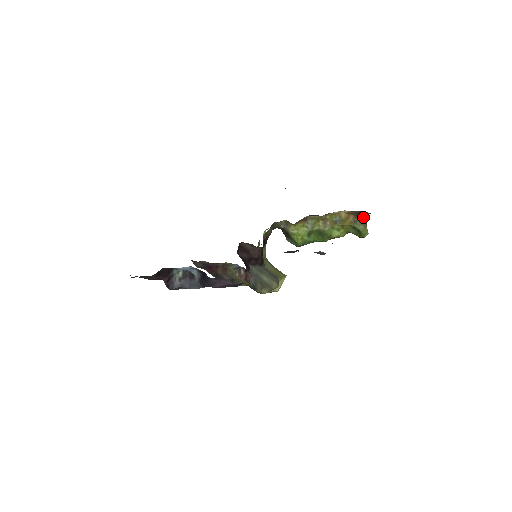
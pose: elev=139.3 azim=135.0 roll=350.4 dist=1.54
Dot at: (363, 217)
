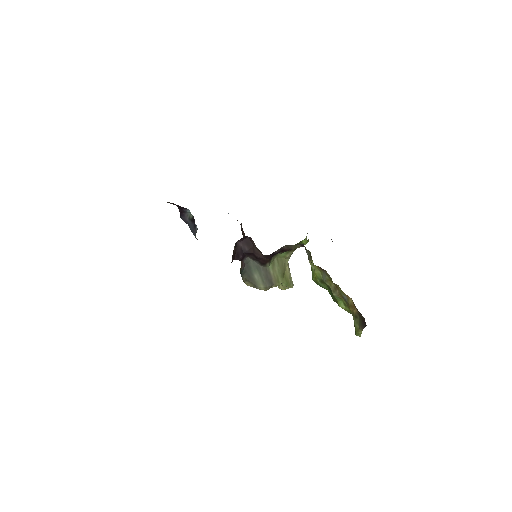
Dot at: (362, 321)
